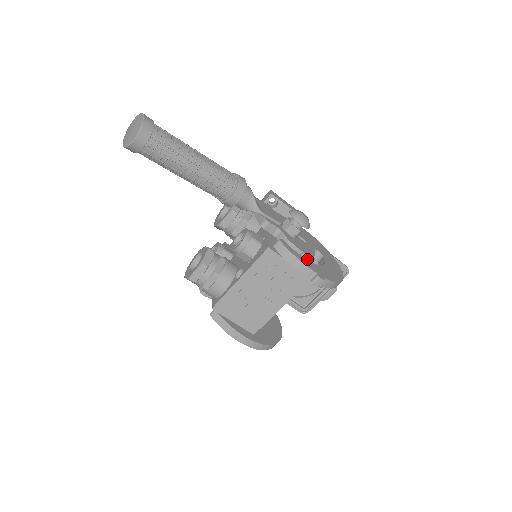
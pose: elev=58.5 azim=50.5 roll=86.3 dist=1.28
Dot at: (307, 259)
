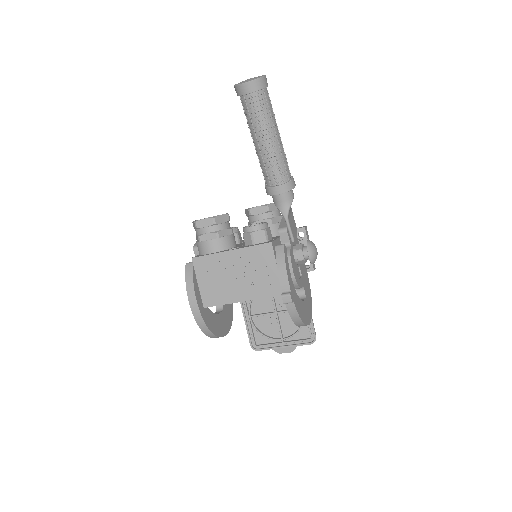
Dot at: occluded
